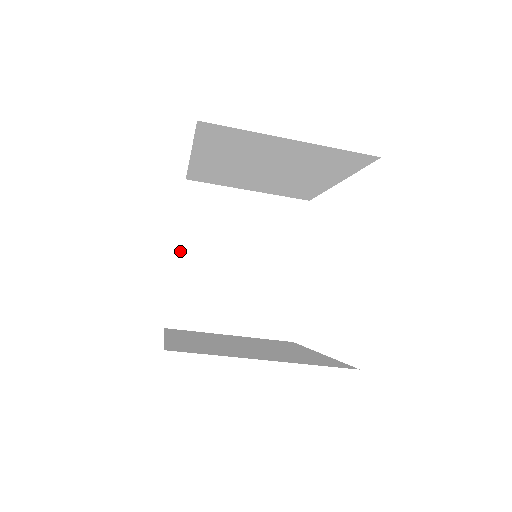
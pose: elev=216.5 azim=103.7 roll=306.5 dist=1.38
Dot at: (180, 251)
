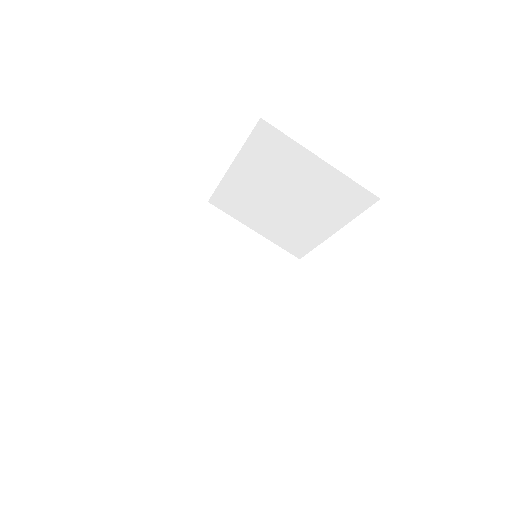
Dot at: (182, 251)
